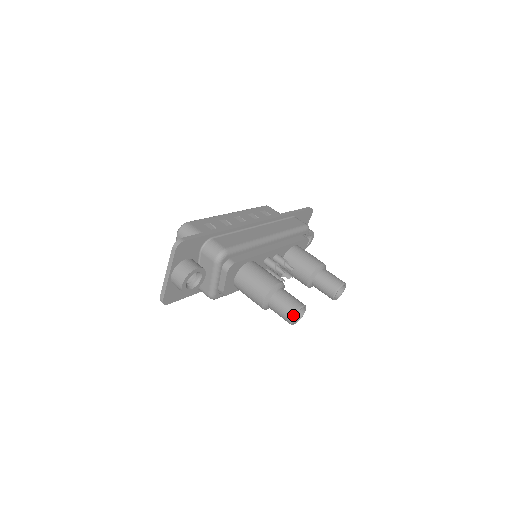
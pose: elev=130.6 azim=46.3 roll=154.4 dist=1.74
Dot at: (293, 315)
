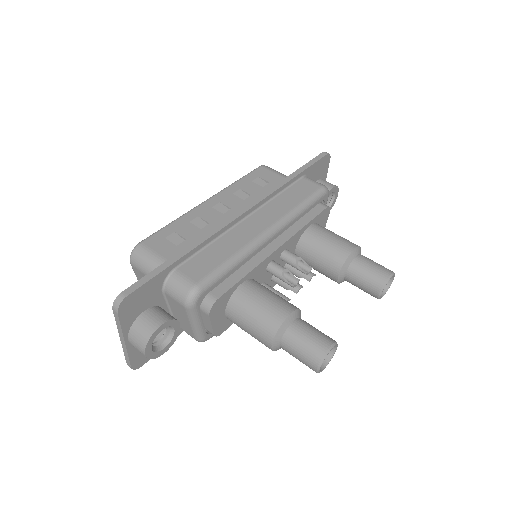
Dot at: (318, 365)
